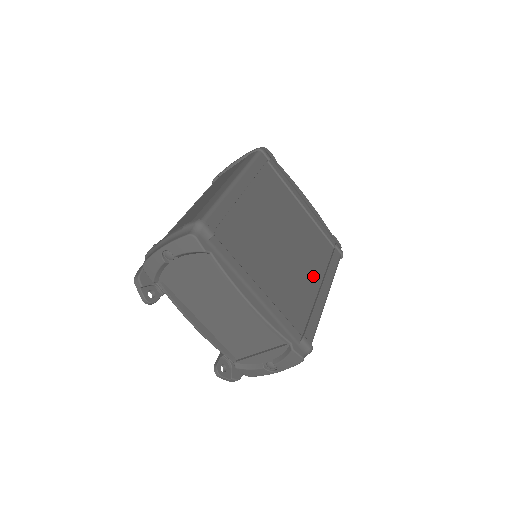
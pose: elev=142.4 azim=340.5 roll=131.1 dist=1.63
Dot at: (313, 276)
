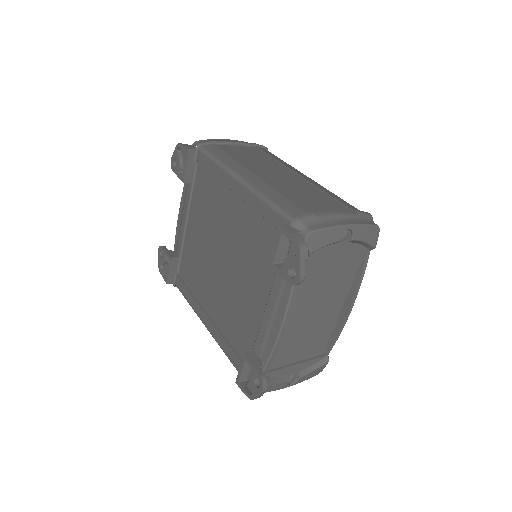
Dot at: occluded
